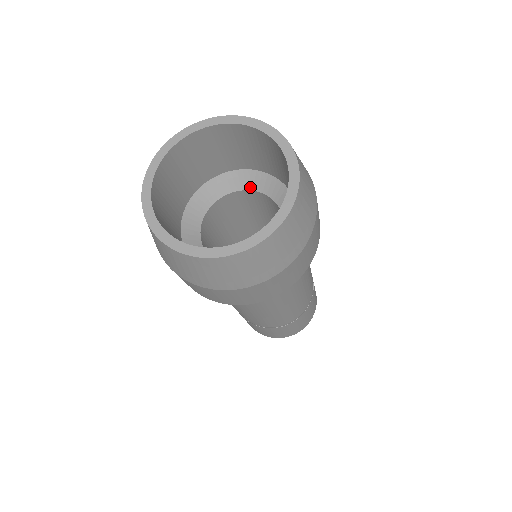
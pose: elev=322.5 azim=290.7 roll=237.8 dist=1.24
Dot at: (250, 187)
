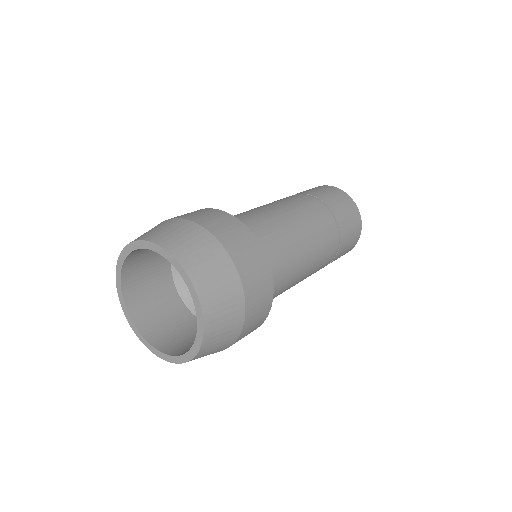
Dot at: occluded
